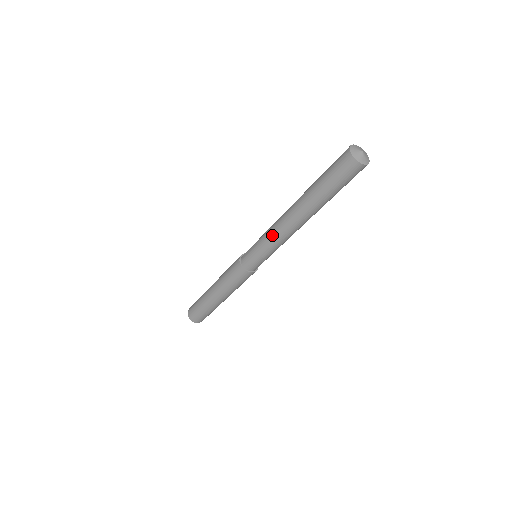
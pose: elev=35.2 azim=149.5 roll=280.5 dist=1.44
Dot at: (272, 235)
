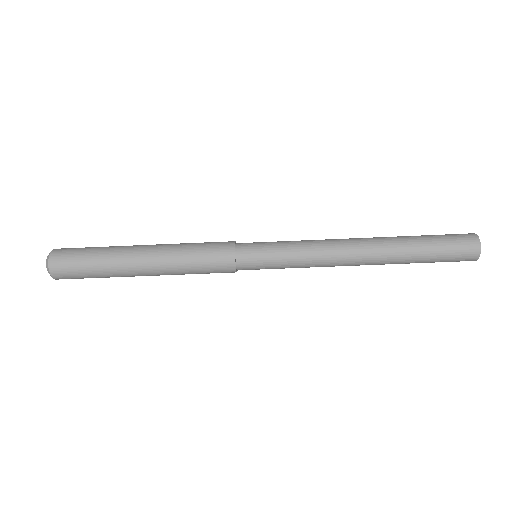
Dot at: (318, 256)
